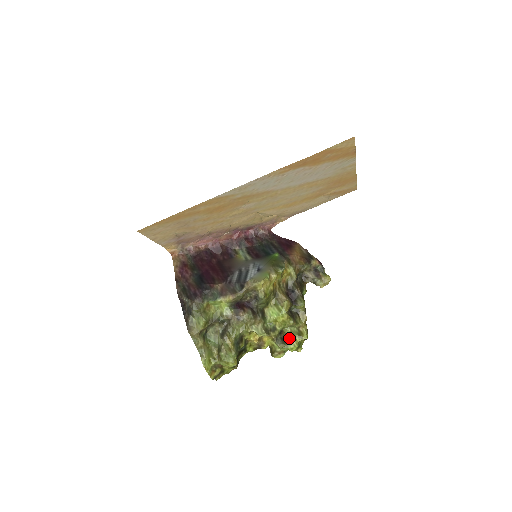
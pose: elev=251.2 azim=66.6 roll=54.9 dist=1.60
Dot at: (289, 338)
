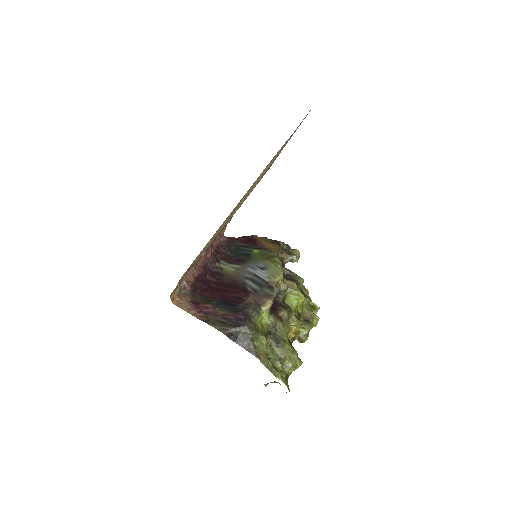
Dot at: (310, 316)
